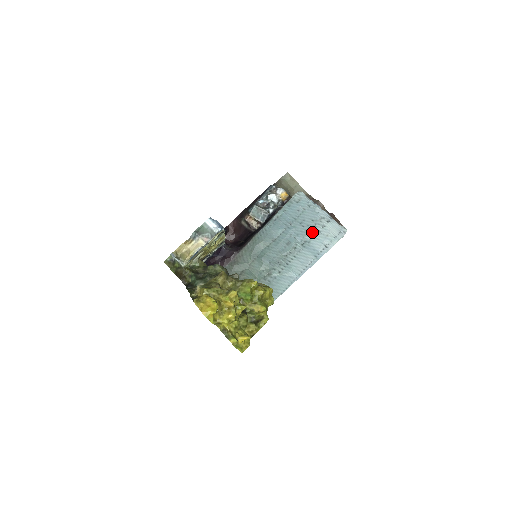
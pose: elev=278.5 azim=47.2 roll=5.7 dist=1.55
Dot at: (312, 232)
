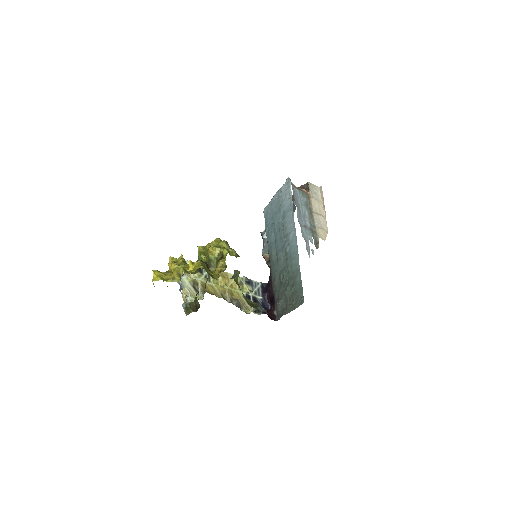
Dot at: (281, 207)
